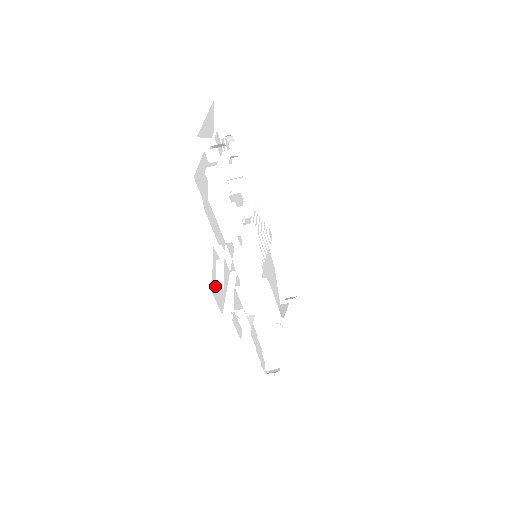
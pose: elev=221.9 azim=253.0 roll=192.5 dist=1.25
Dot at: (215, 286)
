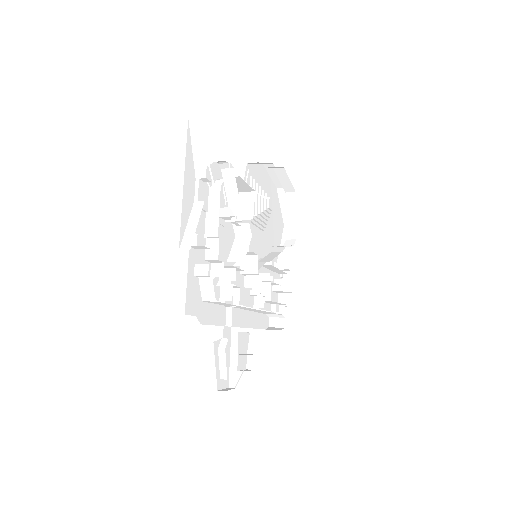
Dot at: (220, 377)
